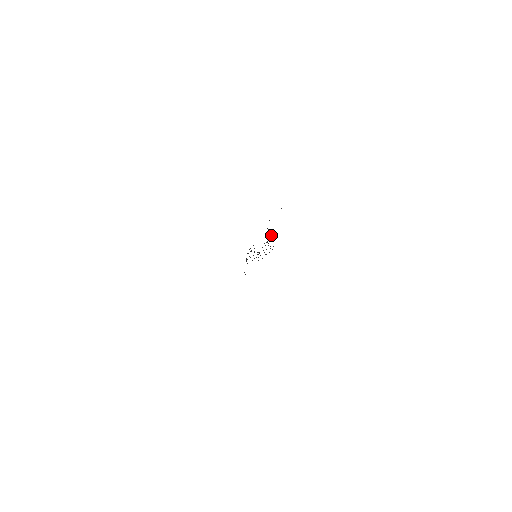
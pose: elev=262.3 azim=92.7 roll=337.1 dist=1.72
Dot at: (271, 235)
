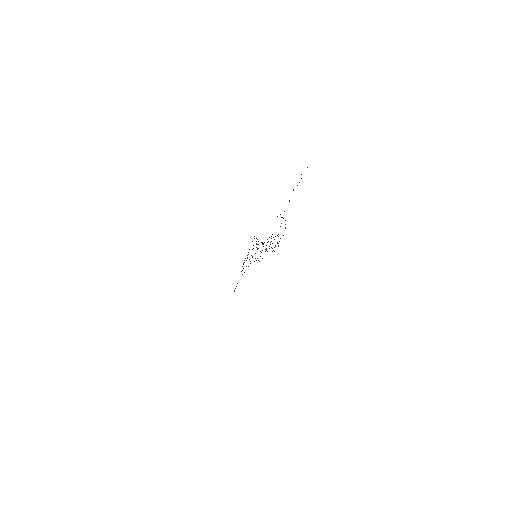
Dot at: (281, 223)
